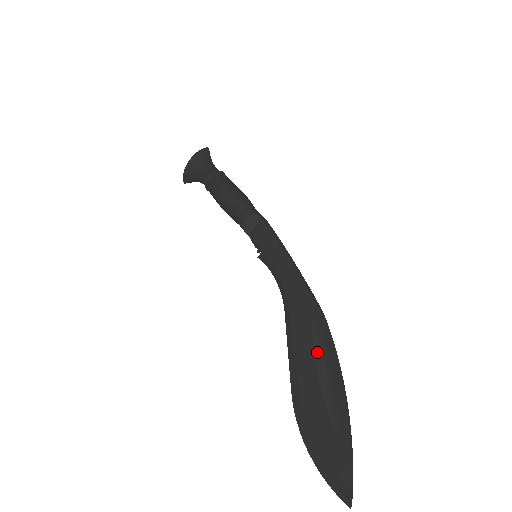
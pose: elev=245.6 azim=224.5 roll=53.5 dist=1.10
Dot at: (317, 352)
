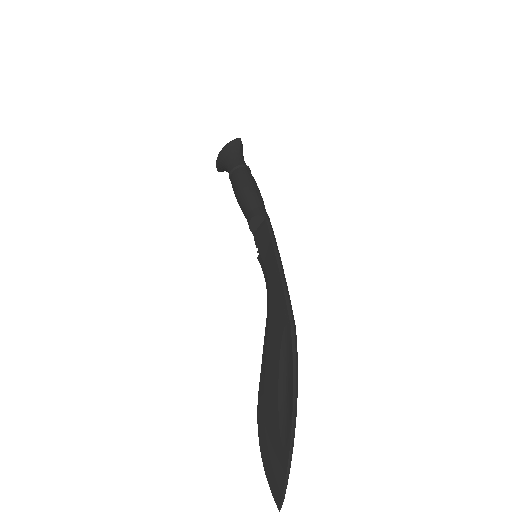
Dot at: (282, 362)
